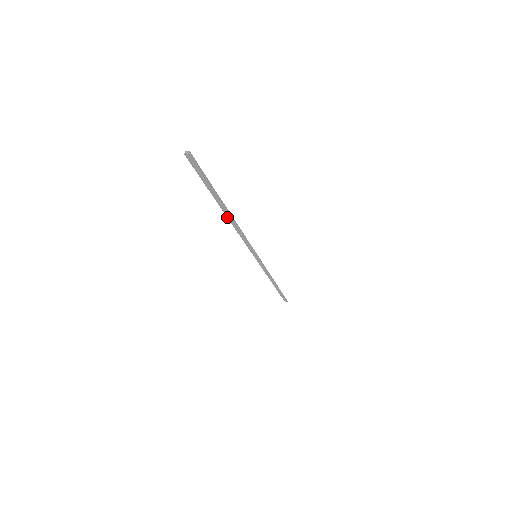
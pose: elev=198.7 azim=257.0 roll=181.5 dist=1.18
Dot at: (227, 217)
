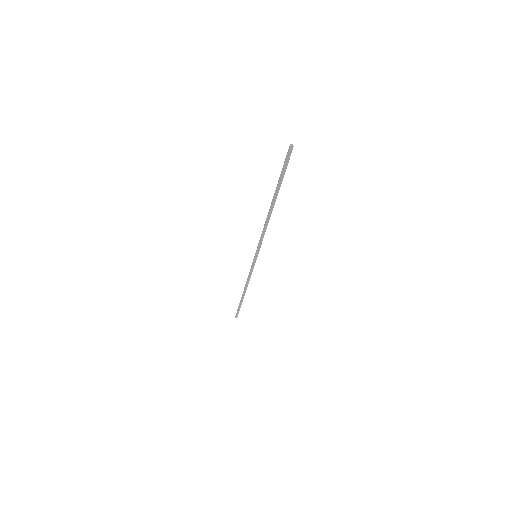
Dot at: (269, 210)
